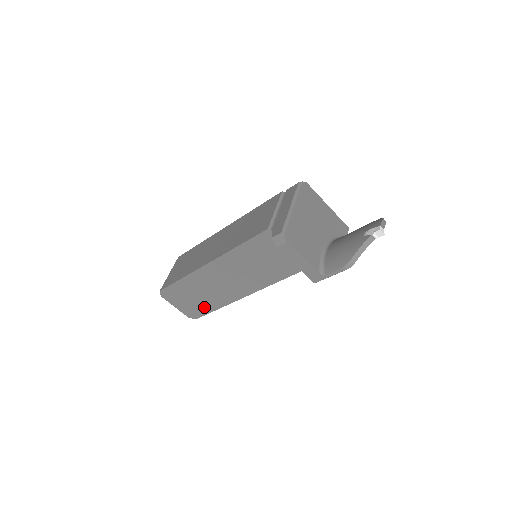
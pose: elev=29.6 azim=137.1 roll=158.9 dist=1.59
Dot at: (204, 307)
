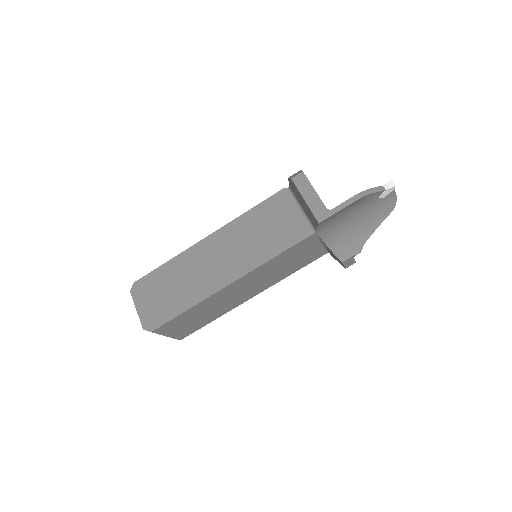
Dot at: (172, 307)
